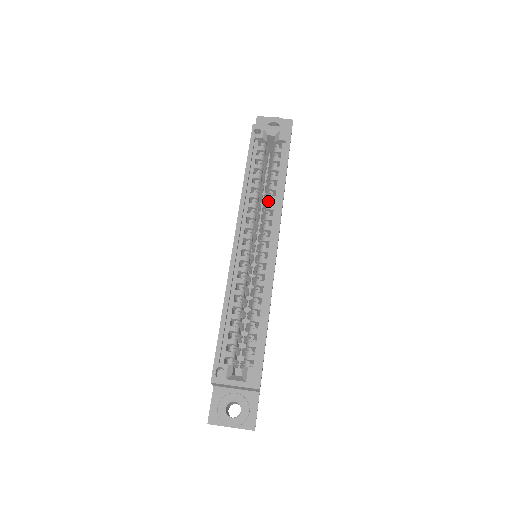
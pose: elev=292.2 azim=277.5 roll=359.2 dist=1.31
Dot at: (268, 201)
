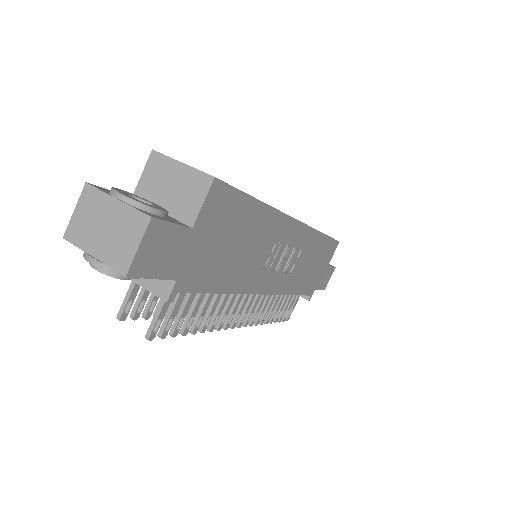
Dot at: occluded
